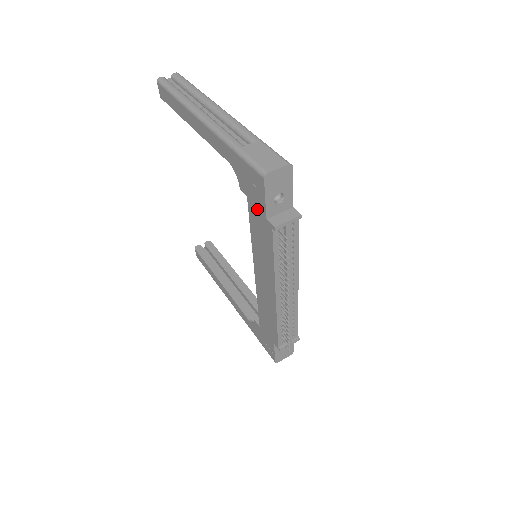
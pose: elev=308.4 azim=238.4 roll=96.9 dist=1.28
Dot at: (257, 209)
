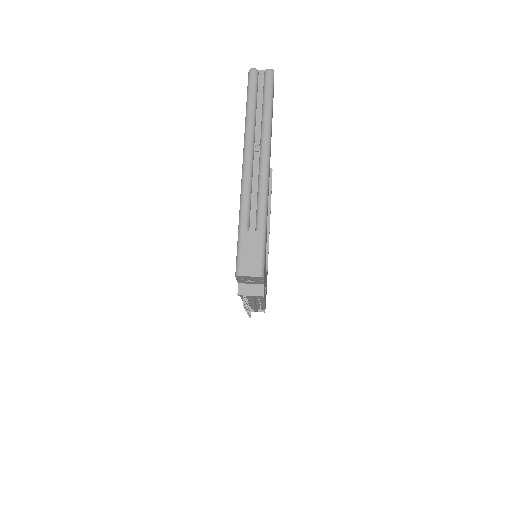
Dot at: occluded
